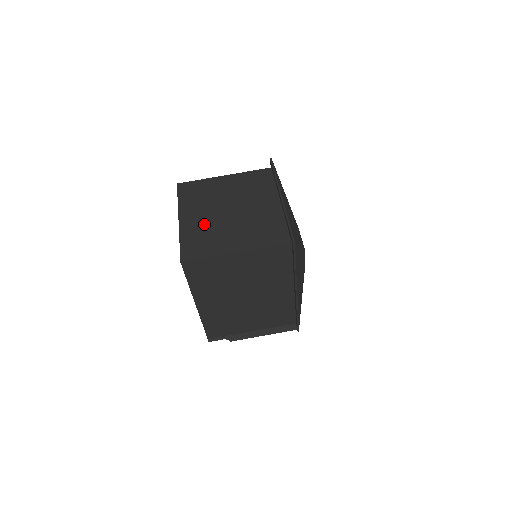
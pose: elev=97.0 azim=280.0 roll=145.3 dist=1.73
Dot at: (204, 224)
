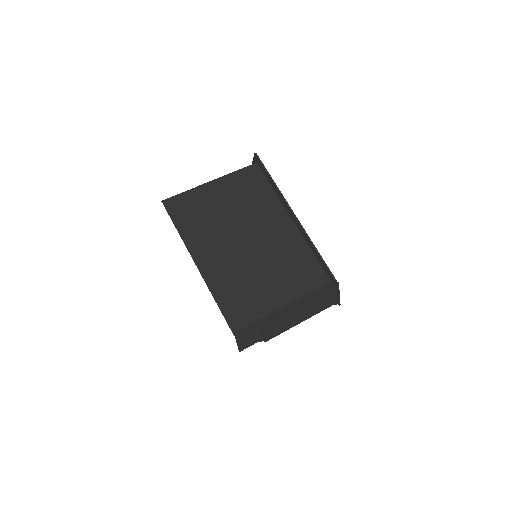
Dot at: occluded
